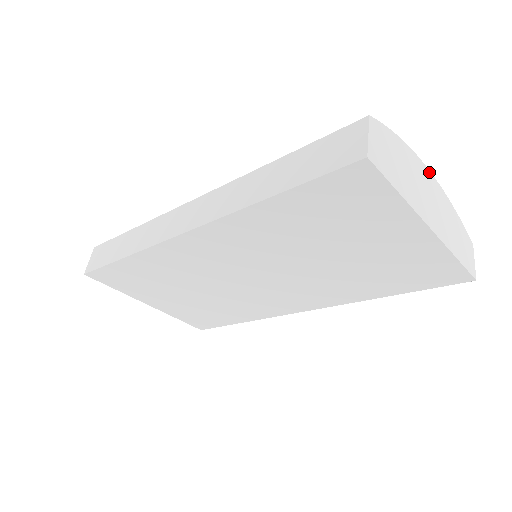
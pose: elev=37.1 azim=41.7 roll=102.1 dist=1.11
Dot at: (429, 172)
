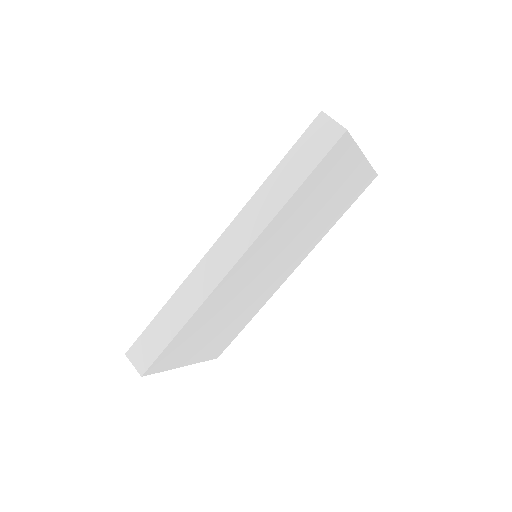
Dot at: occluded
